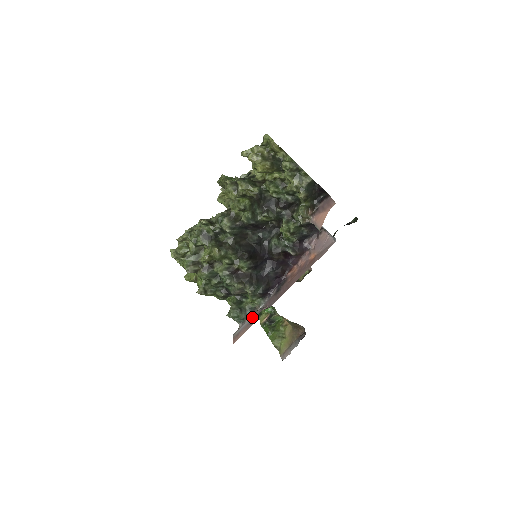
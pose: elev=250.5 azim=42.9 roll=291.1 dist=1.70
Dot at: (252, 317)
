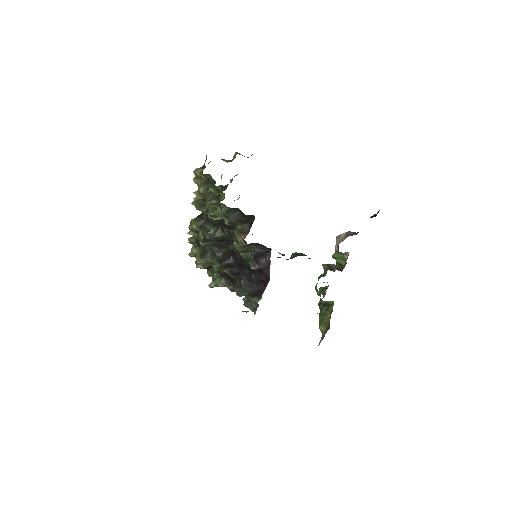
Dot at: occluded
